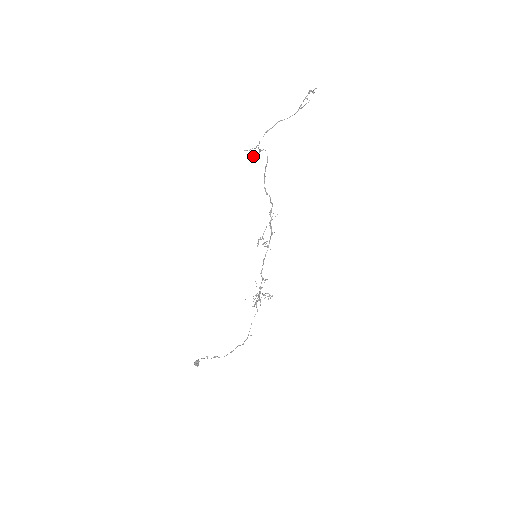
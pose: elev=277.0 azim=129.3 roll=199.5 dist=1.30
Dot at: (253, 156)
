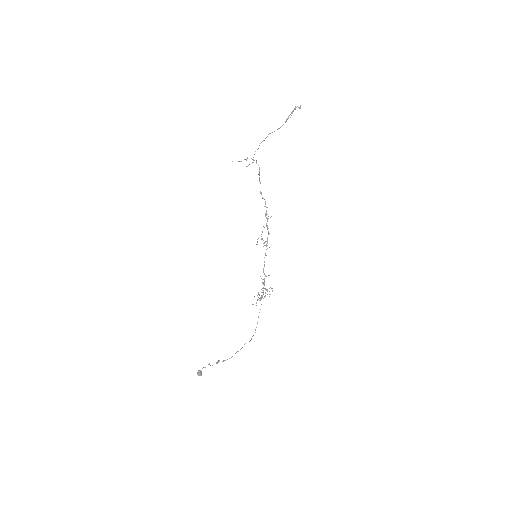
Dot at: occluded
